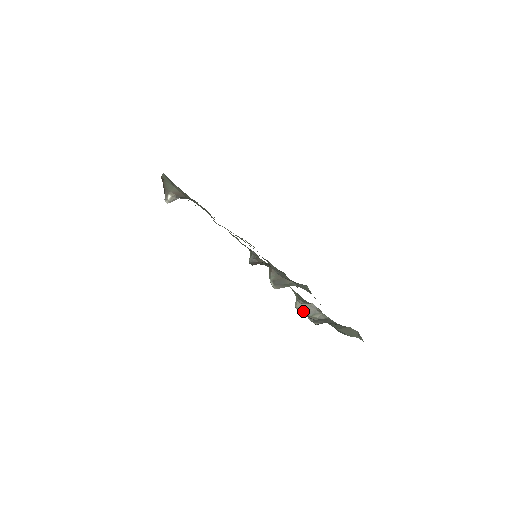
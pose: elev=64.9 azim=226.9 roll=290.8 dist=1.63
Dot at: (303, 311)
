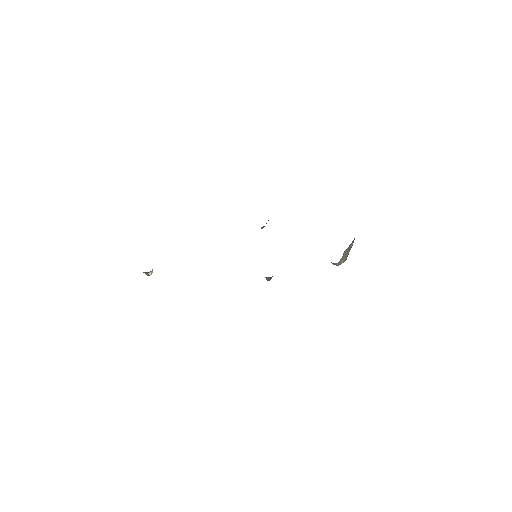
Dot at: (344, 260)
